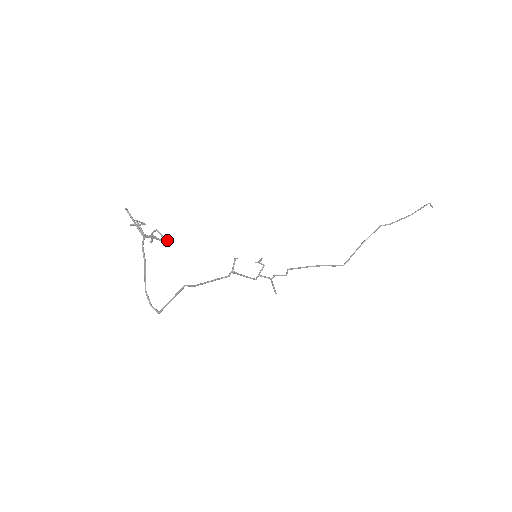
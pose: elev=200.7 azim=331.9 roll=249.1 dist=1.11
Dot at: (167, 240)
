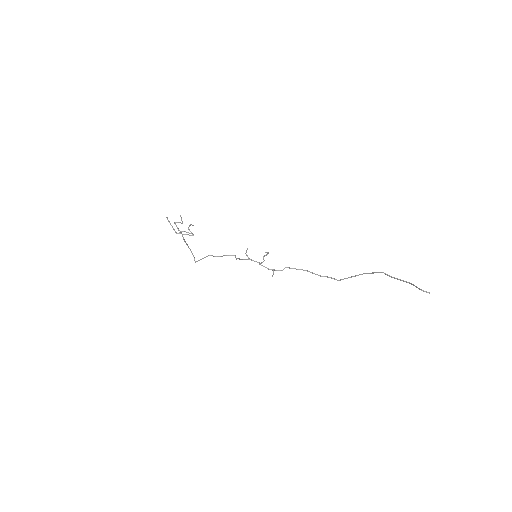
Dot at: (193, 235)
